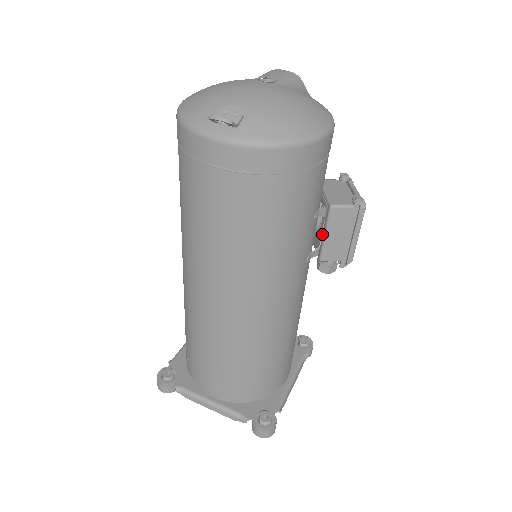
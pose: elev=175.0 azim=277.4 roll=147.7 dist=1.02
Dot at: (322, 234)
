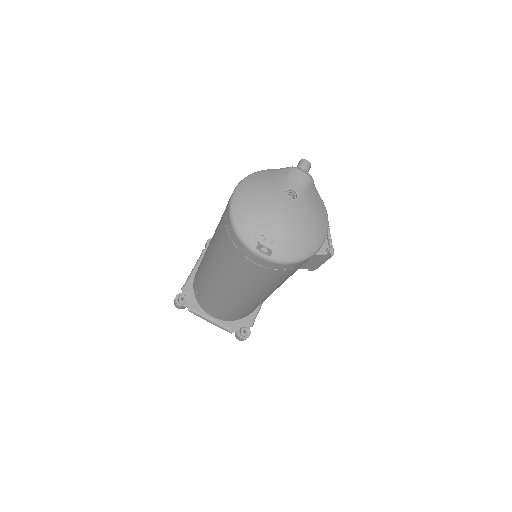
Dot at: occluded
